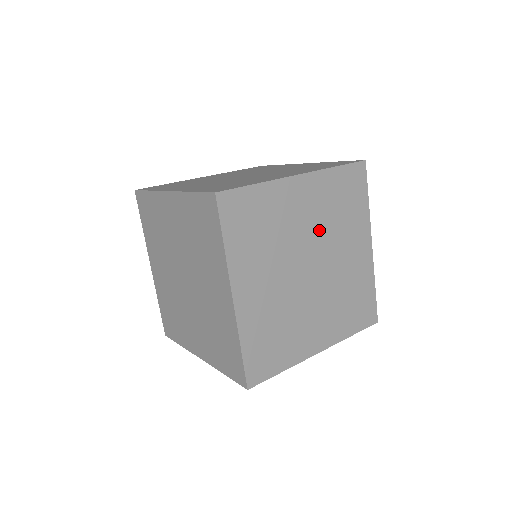
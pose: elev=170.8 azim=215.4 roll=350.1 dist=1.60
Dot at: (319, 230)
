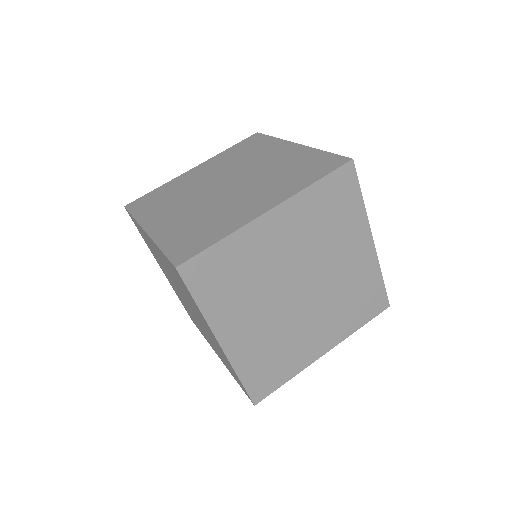
Dot at: (305, 252)
